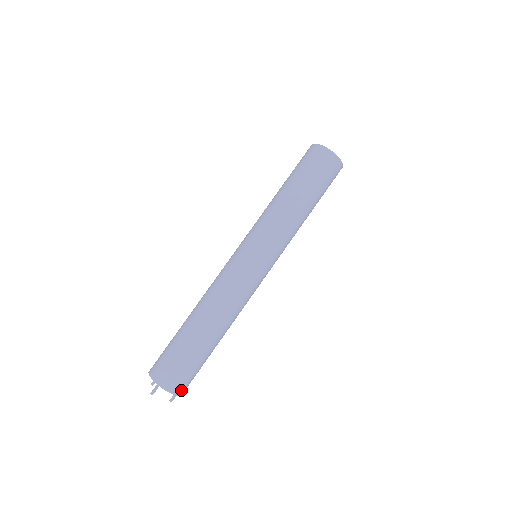
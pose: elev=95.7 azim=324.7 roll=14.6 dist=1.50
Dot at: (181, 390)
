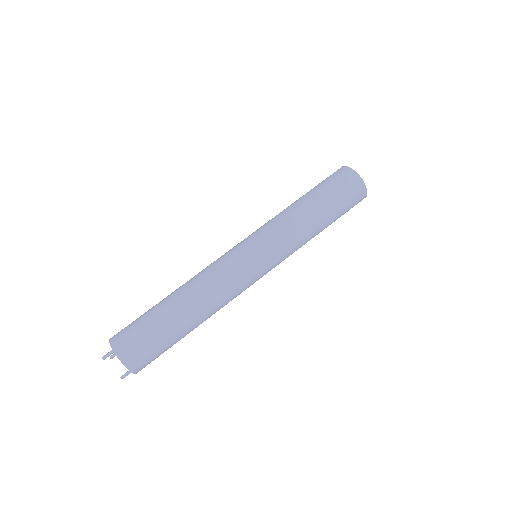
Dot at: (134, 364)
